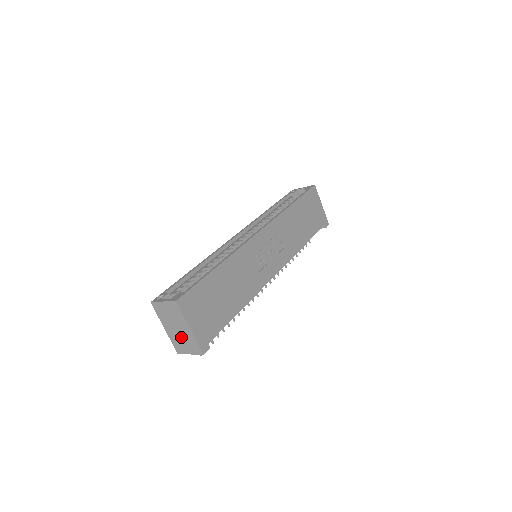
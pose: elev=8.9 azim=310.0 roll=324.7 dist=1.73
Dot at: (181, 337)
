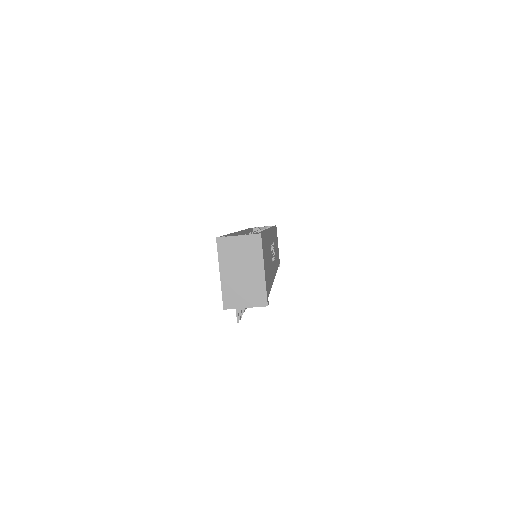
Dot at: (243, 284)
